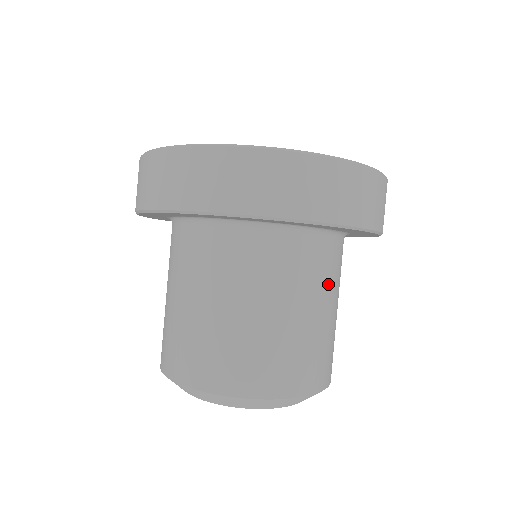
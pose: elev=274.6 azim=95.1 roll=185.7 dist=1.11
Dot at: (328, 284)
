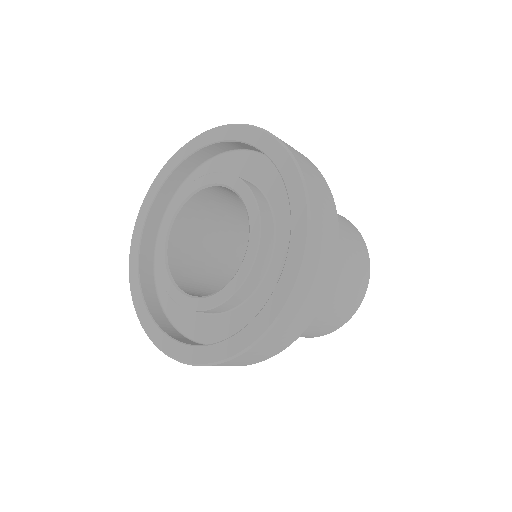
Dot at: occluded
